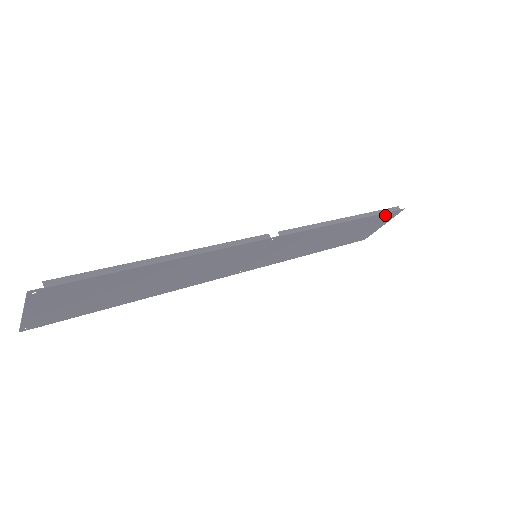
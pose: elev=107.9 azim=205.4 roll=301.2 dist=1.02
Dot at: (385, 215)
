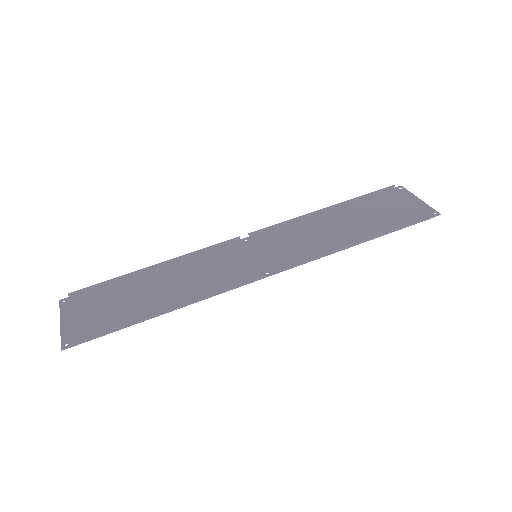
Dot at: (413, 220)
